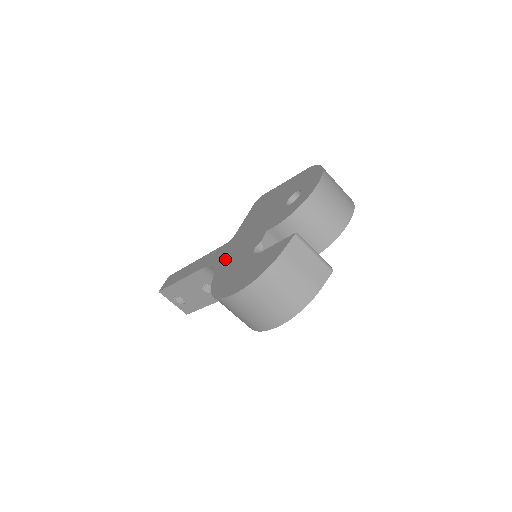
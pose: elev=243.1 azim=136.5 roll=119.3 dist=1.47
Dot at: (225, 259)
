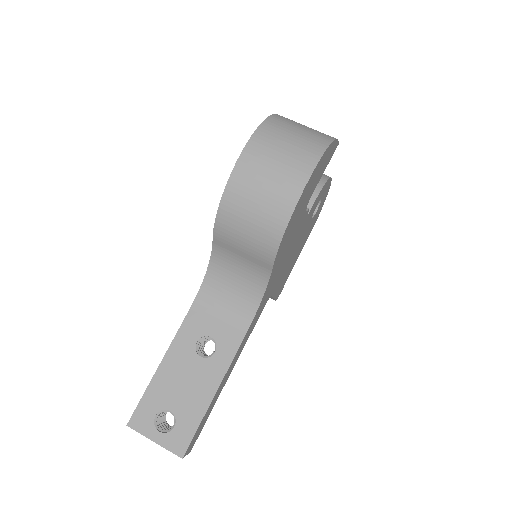
Dot at: occluded
